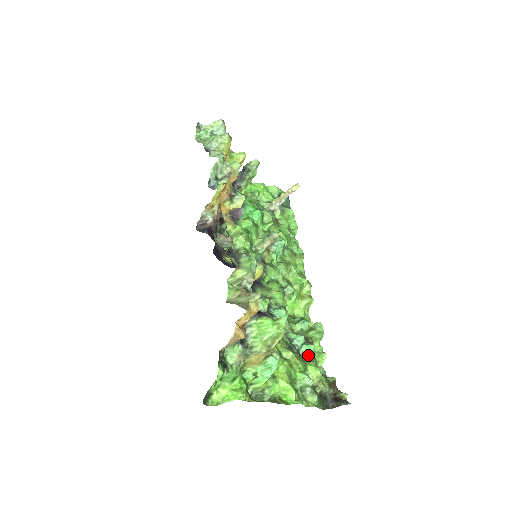
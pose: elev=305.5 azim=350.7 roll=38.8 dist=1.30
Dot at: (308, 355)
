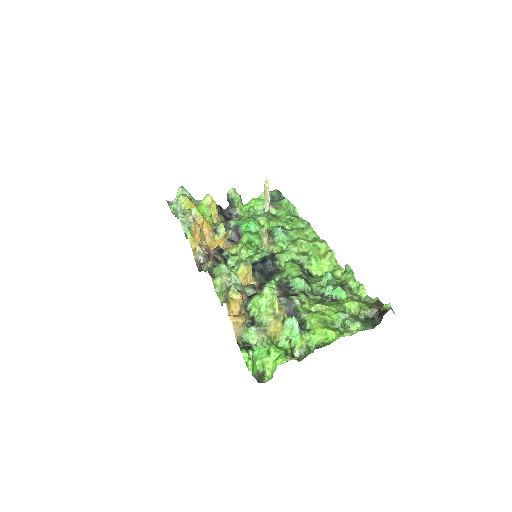
Dot at: (340, 296)
